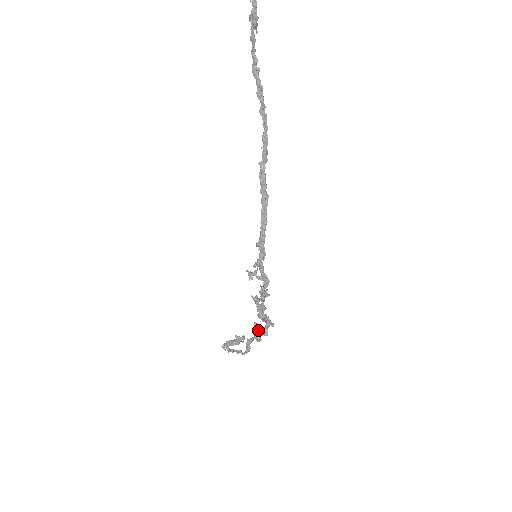
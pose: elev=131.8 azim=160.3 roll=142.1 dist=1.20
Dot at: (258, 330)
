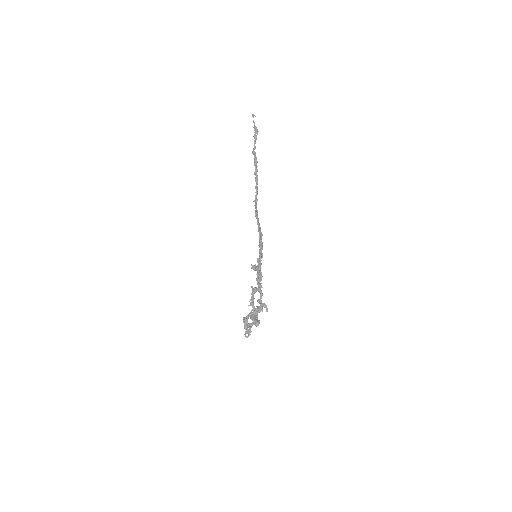
Dot at: (253, 318)
